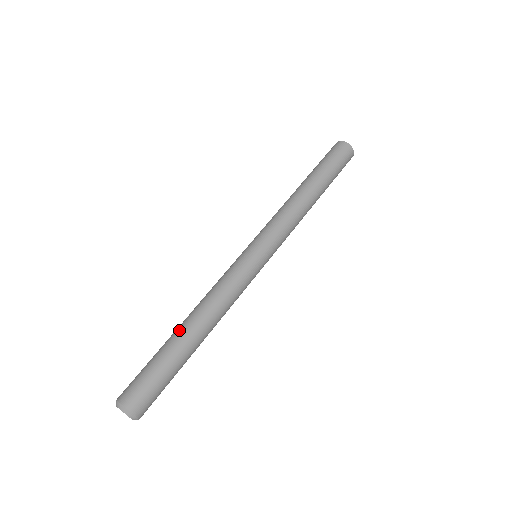
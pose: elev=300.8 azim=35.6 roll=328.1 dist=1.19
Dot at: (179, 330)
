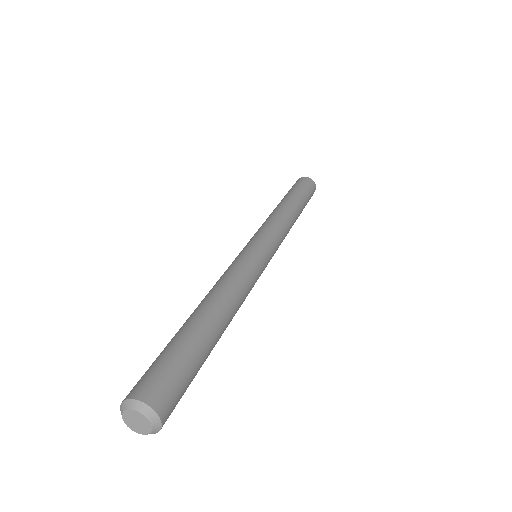
Dot at: (209, 318)
